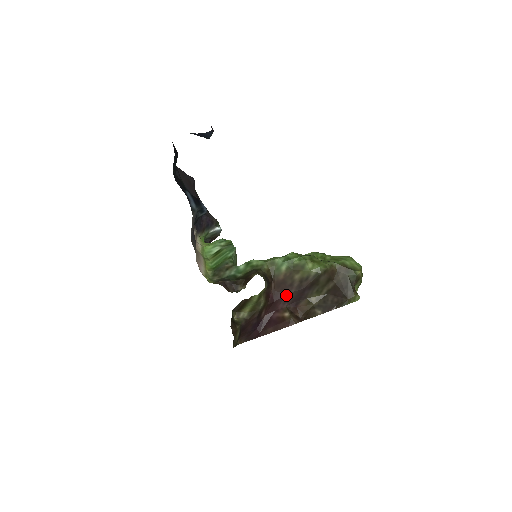
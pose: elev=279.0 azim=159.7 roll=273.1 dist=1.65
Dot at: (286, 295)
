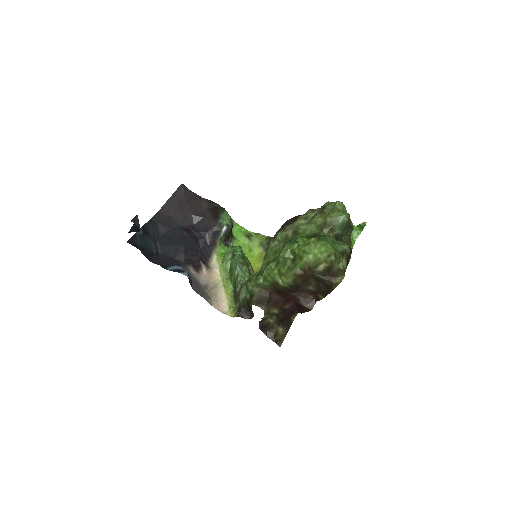
Dot at: (289, 294)
